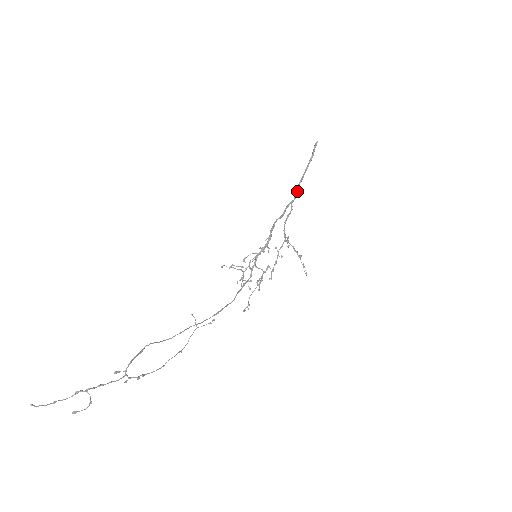
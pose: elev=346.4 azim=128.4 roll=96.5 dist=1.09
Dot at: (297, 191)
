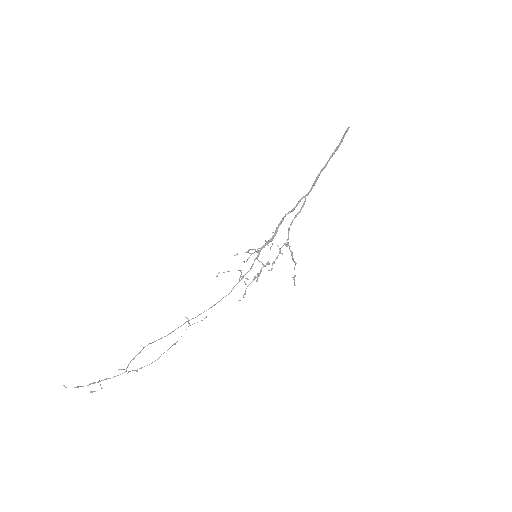
Dot at: (315, 182)
